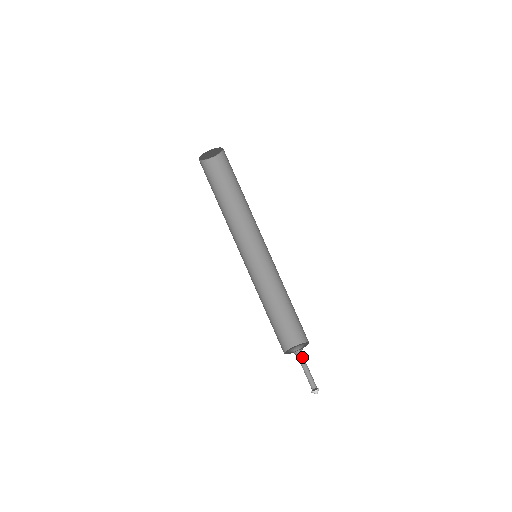
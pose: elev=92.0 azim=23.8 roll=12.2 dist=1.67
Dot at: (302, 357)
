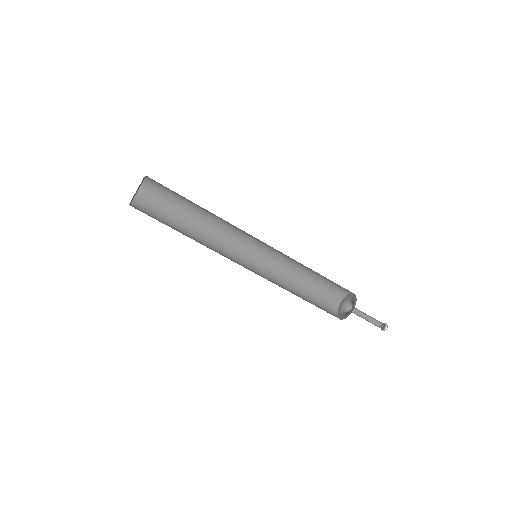
Dot at: (356, 309)
